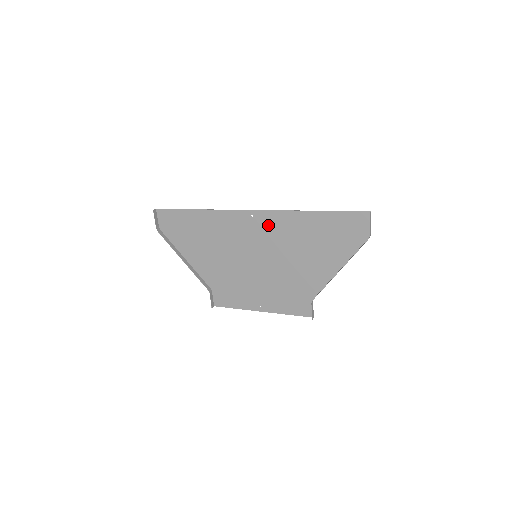
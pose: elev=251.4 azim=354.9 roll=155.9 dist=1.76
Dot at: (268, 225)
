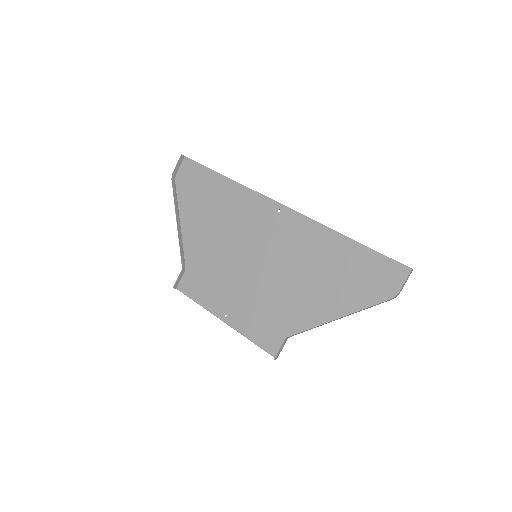
Dot at: (290, 229)
